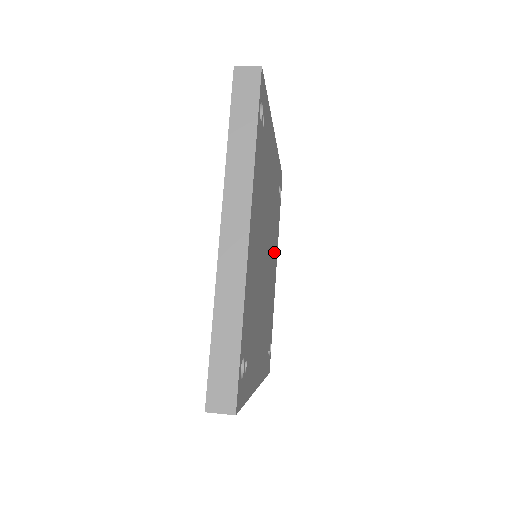
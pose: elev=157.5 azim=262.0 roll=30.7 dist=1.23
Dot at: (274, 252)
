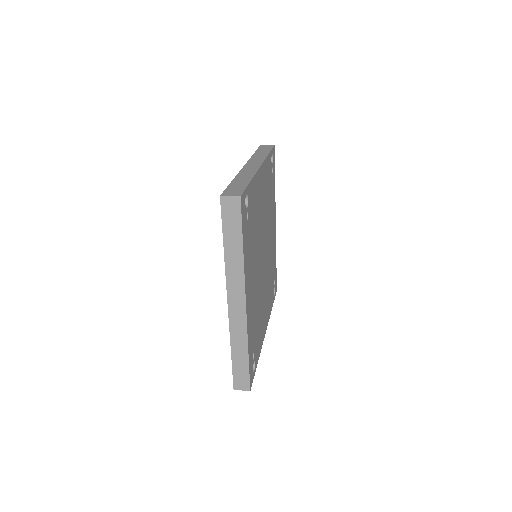
Dot at: (267, 302)
